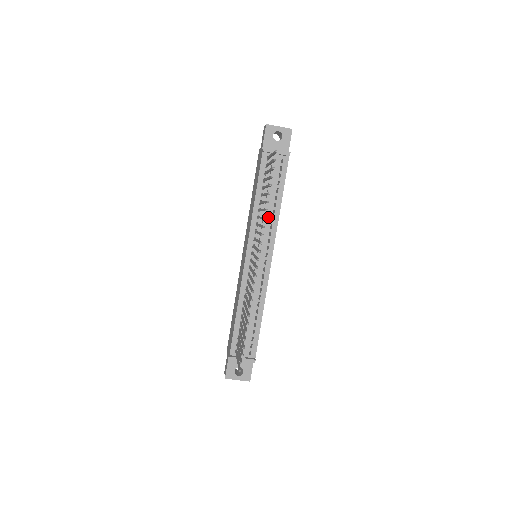
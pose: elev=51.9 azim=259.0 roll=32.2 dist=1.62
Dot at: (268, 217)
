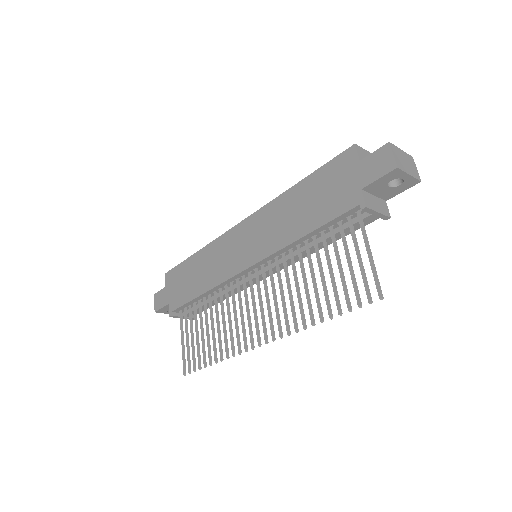
Dot at: (302, 255)
